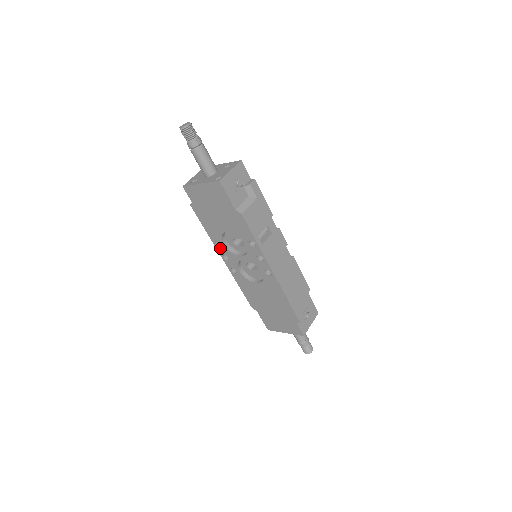
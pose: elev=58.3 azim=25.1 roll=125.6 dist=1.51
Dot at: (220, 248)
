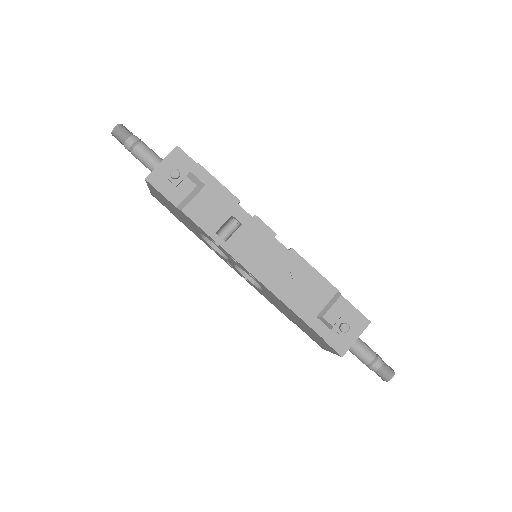
Dot at: (218, 254)
